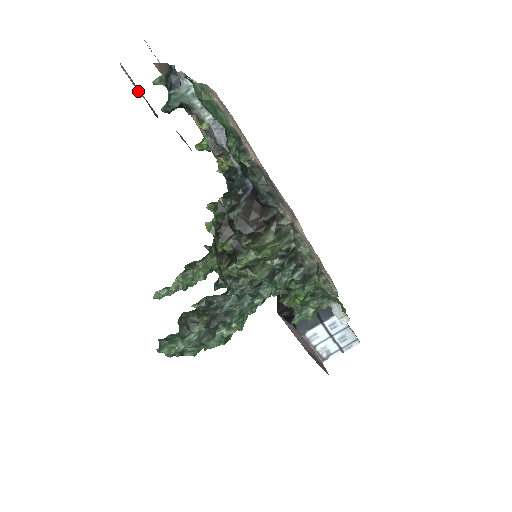
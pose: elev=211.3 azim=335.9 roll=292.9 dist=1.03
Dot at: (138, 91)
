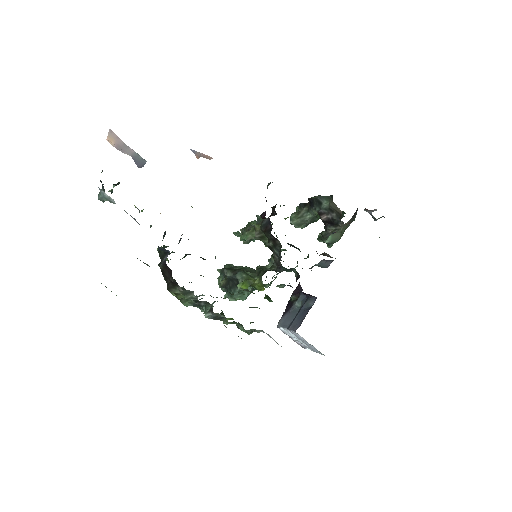
Dot at: (123, 152)
